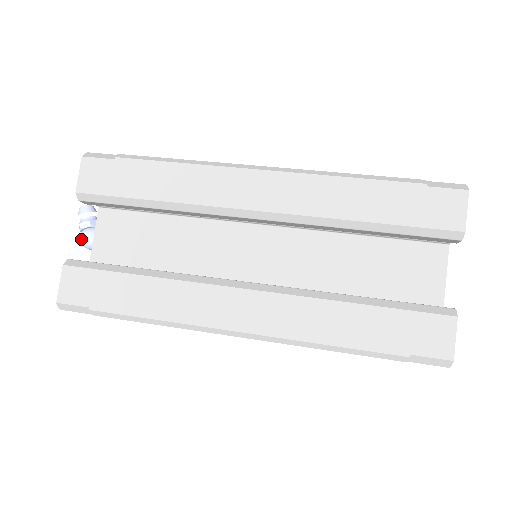
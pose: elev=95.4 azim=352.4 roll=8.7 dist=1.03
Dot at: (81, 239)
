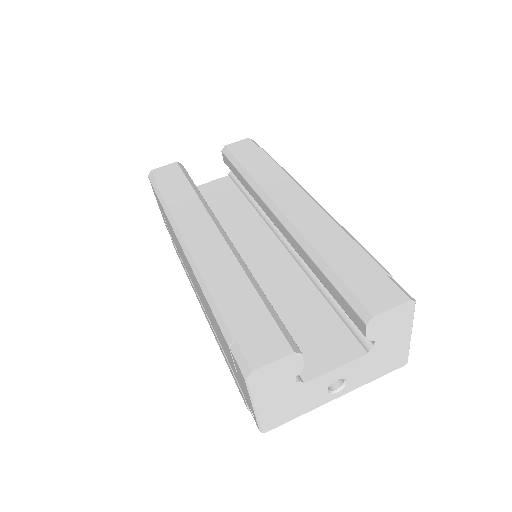
Dot at: occluded
